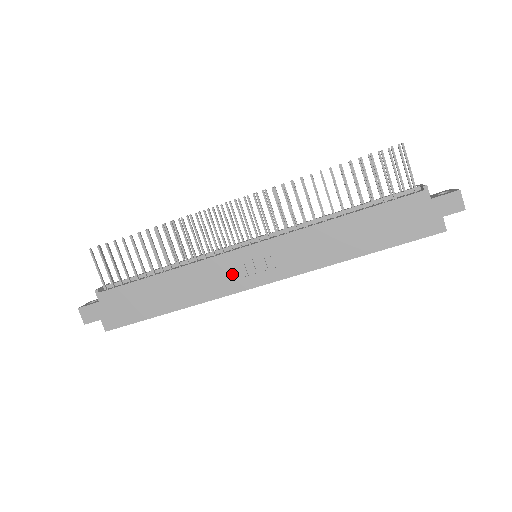
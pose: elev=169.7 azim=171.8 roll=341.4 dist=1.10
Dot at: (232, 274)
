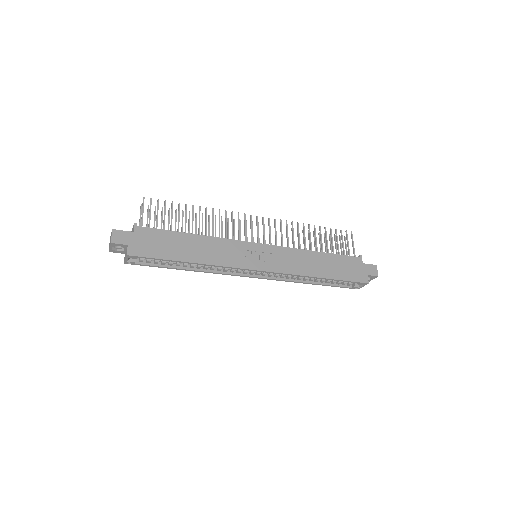
Dot at: (243, 255)
